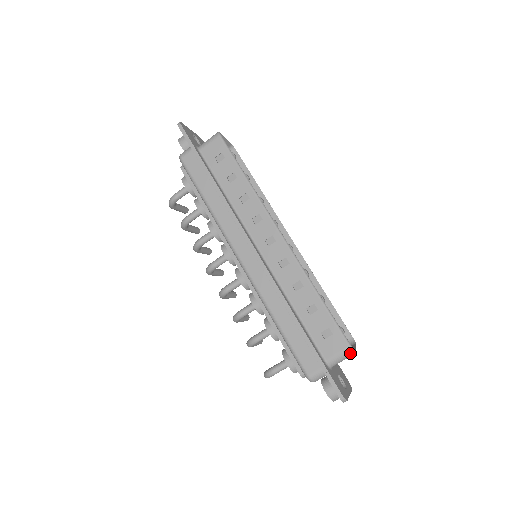
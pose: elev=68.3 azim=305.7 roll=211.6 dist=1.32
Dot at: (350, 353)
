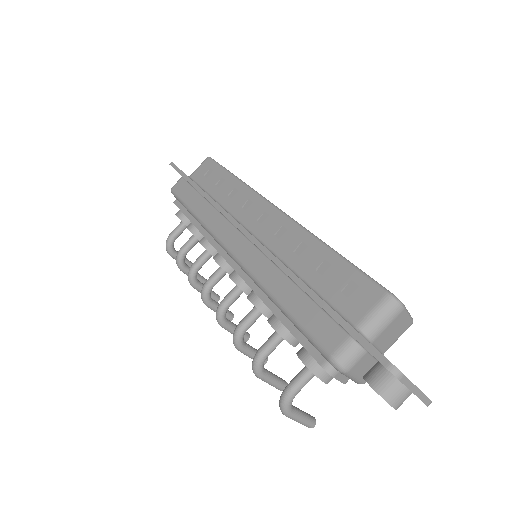
Dot at: (392, 304)
